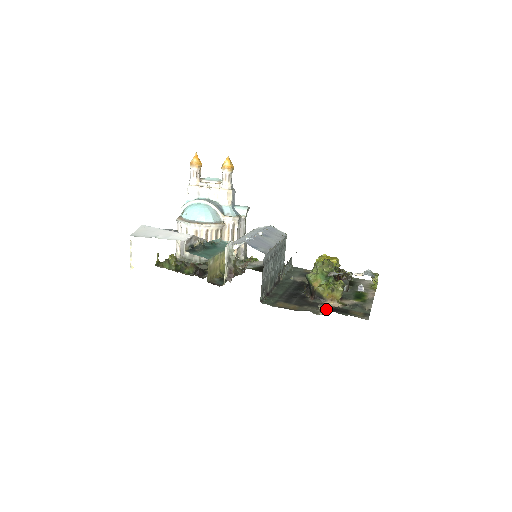
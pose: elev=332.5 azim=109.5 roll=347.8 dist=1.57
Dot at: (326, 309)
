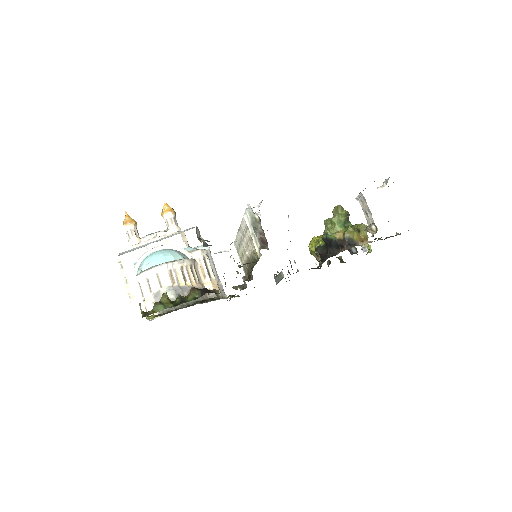
Dot at: occluded
